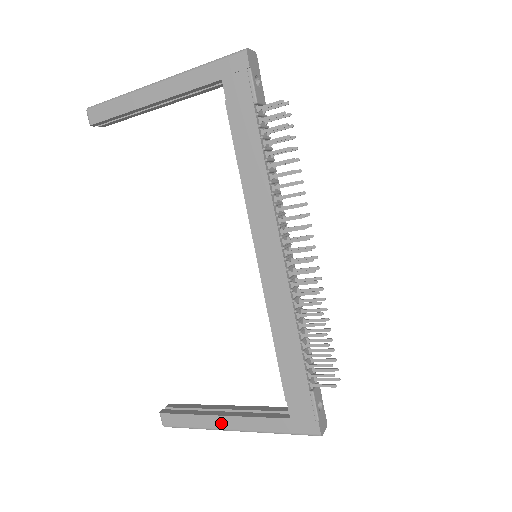
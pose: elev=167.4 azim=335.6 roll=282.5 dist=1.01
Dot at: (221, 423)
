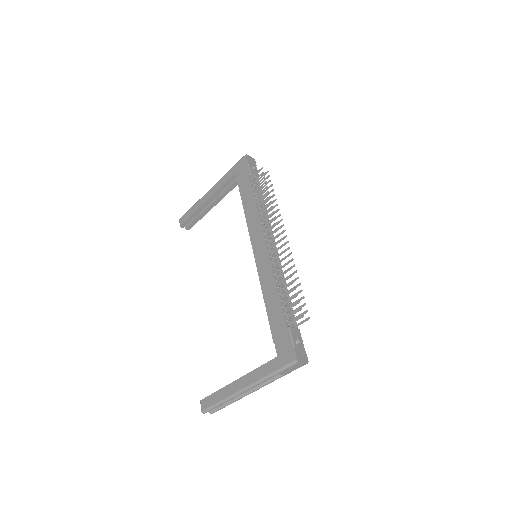
Dot at: (236, 386)
